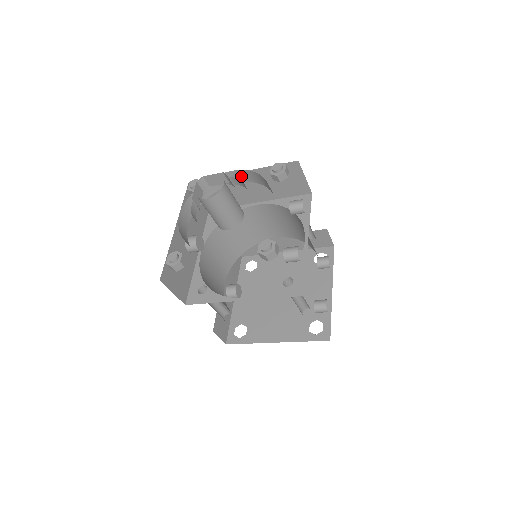
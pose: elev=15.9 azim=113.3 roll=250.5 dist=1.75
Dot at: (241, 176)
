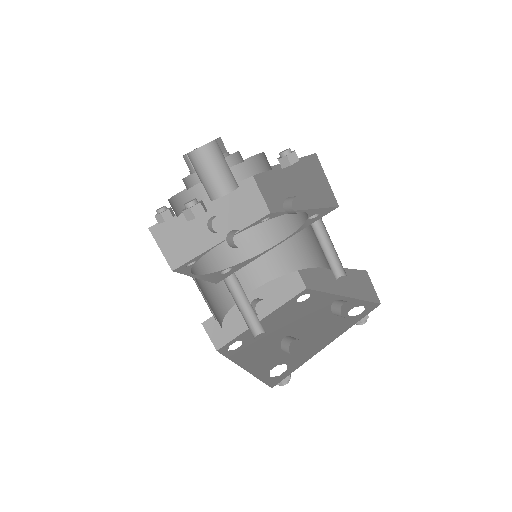
Dot at: (265, 161)
